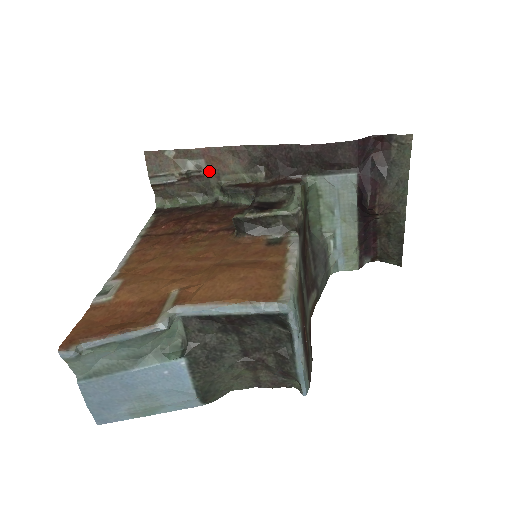
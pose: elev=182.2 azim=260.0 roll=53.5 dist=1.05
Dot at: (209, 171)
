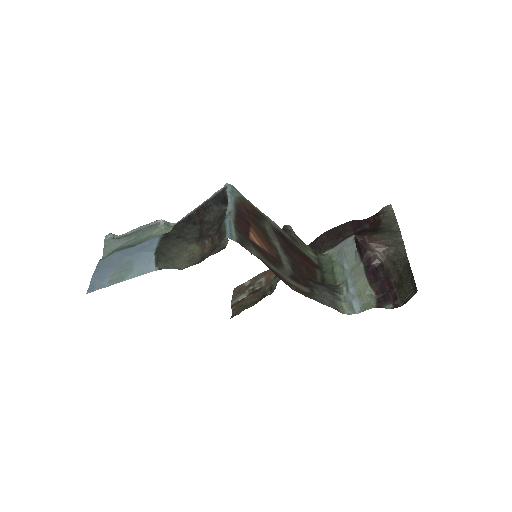
Dot at: (266, 283)
